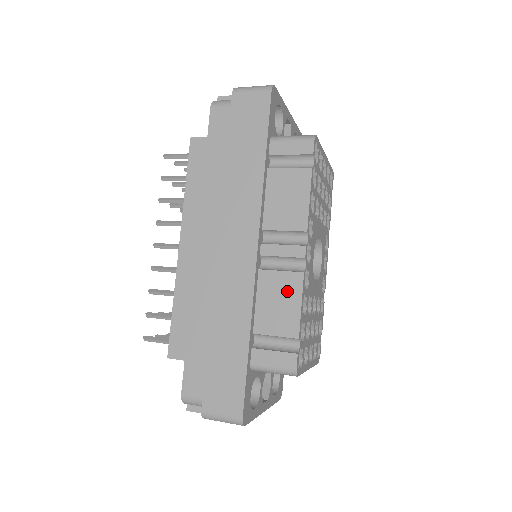
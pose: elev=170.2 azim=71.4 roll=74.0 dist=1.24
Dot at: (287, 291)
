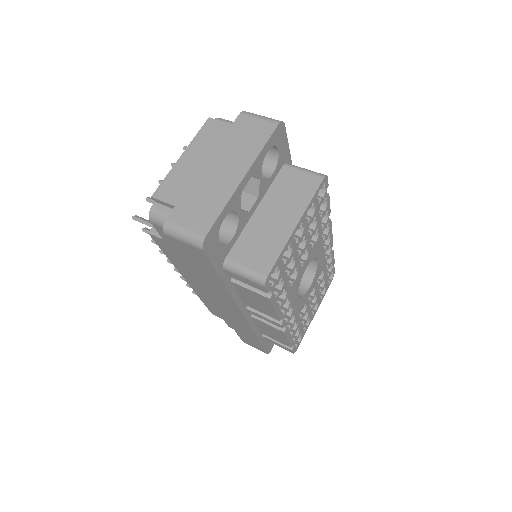
Dot at: (275, 332)
